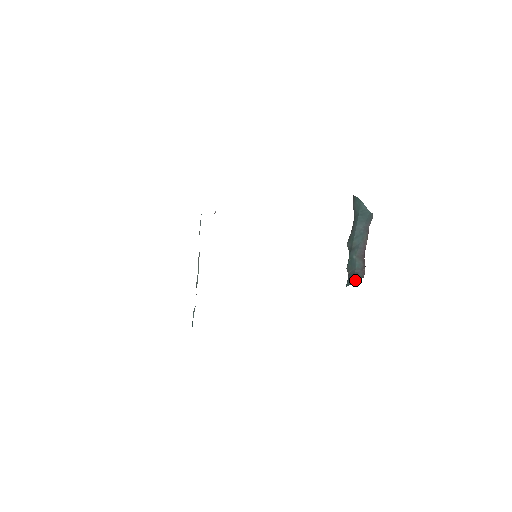
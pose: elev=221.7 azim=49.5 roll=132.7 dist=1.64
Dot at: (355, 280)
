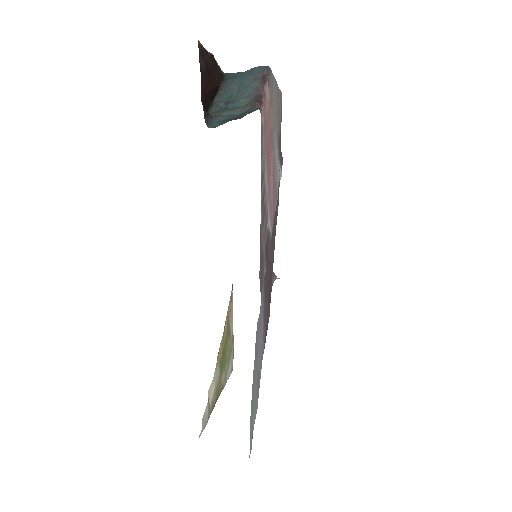
Dot at: occluded
